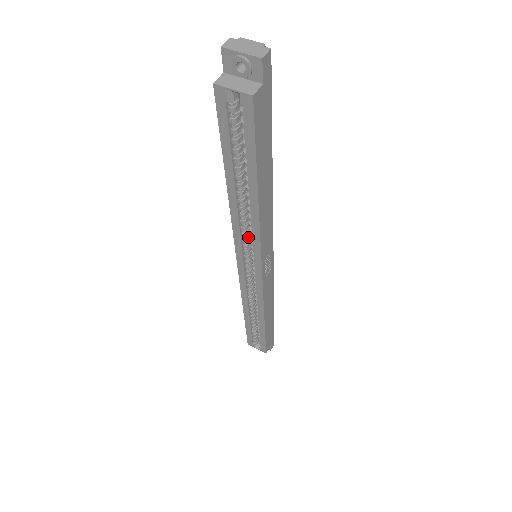
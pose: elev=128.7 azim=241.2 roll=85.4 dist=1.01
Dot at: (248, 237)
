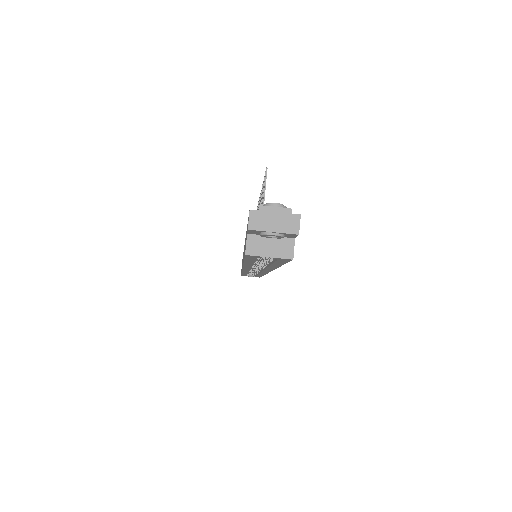
Dot at: occluded
